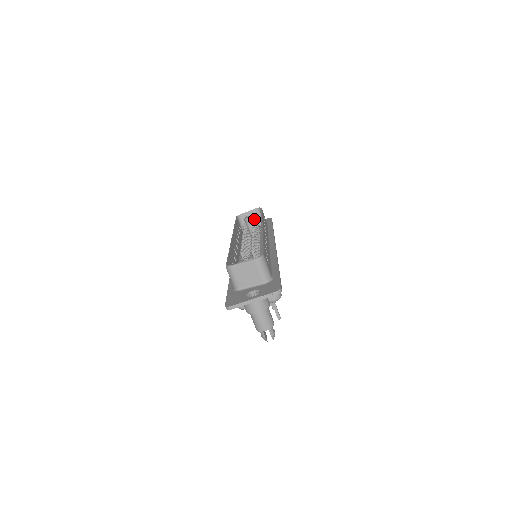
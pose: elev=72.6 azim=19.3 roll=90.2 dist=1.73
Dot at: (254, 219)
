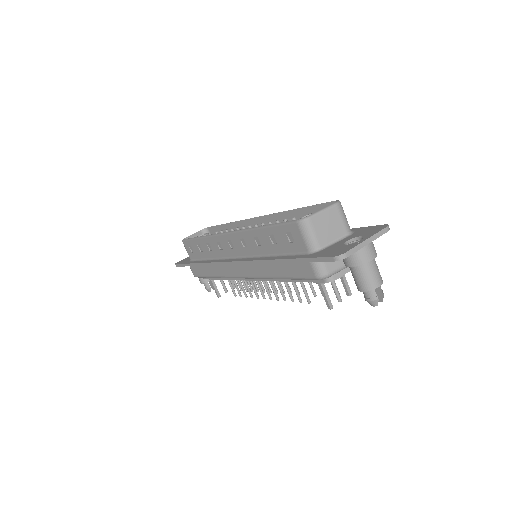
Dot at: (217, 231)
